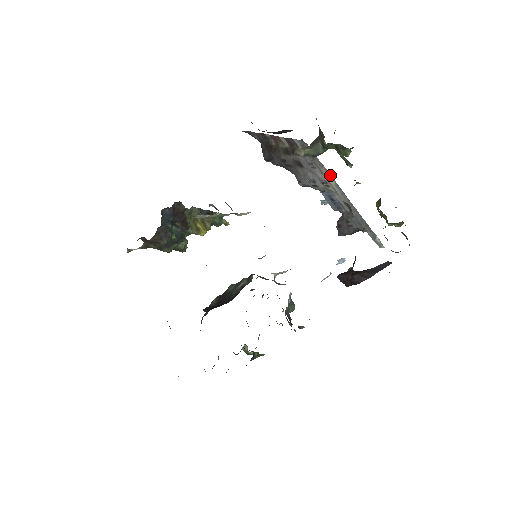
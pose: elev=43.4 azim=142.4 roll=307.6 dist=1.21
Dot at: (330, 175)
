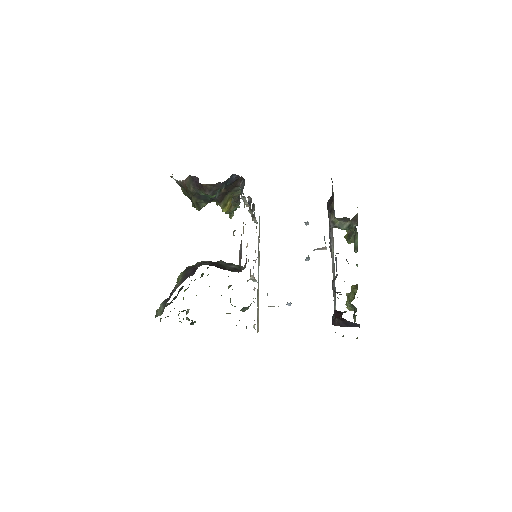
Dot at: (333, 246)
